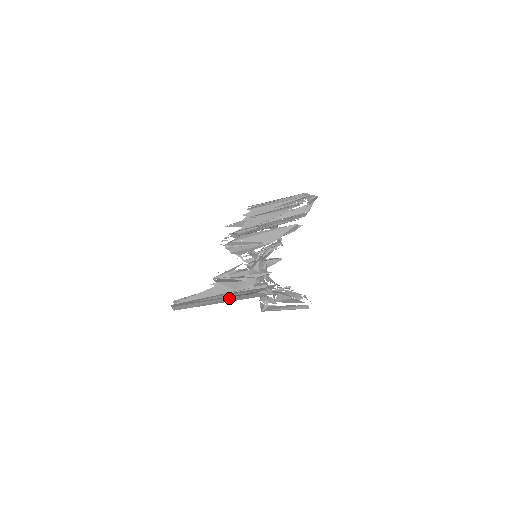
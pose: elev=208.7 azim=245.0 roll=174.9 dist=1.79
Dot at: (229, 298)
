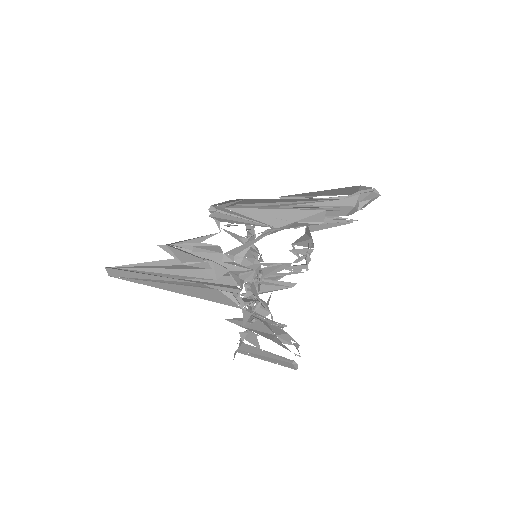
Dot at: (175, 280)
